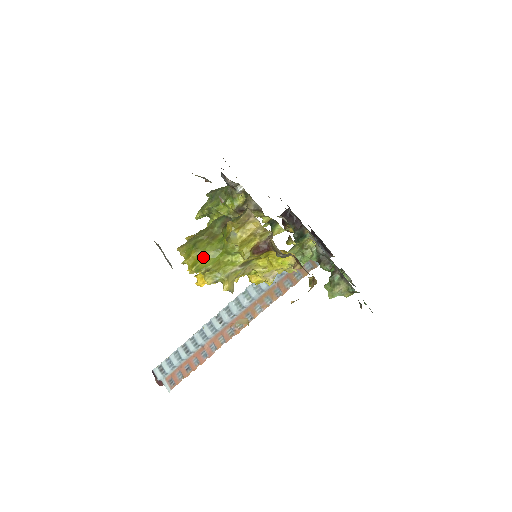
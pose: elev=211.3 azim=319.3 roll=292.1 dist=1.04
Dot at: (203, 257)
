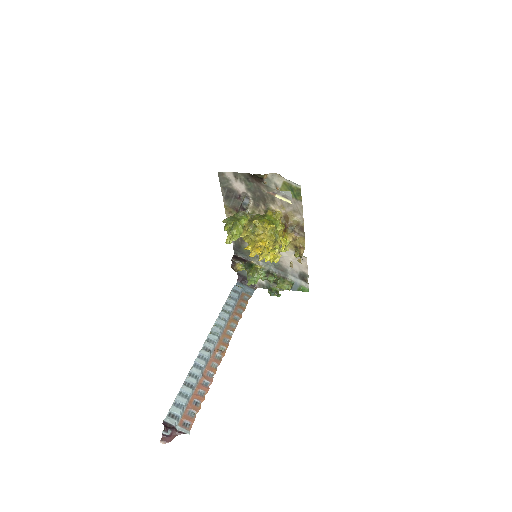
Dot at: (270, 223)
